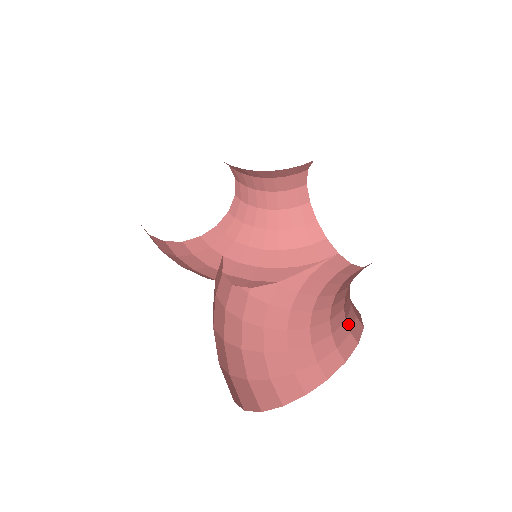
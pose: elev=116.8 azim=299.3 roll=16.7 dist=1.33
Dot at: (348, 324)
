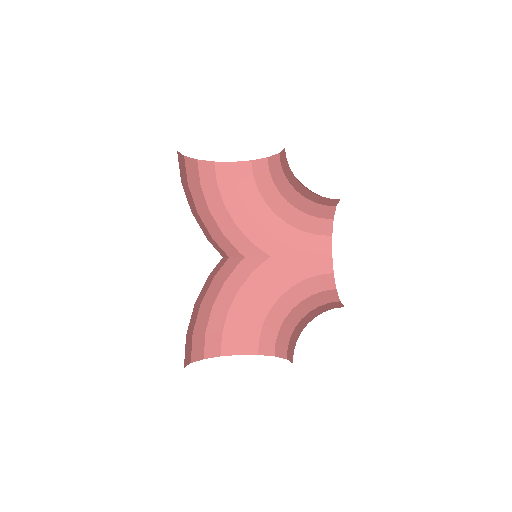
Dot at: (290, 342)
